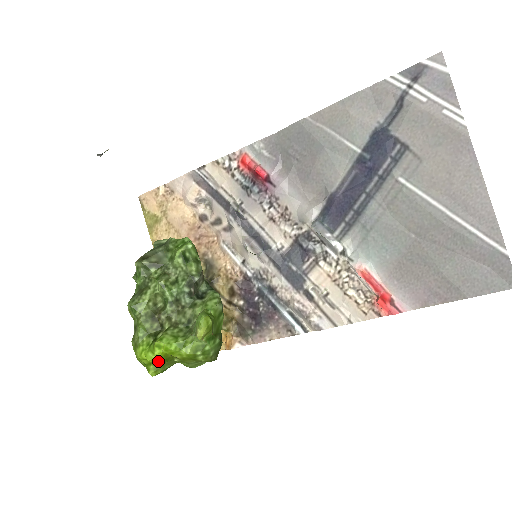
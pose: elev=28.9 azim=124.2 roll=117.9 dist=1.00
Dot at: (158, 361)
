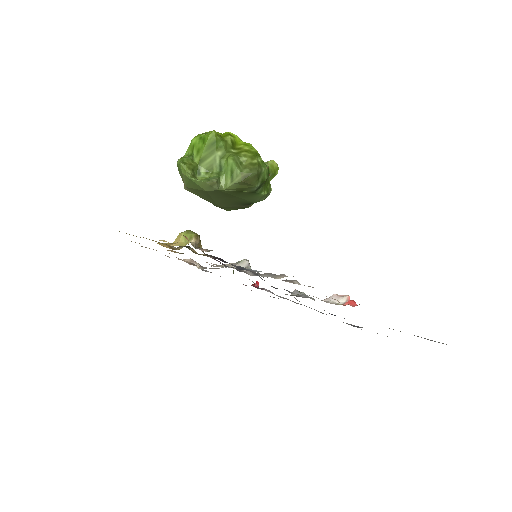
Dot at: (232, 137)
